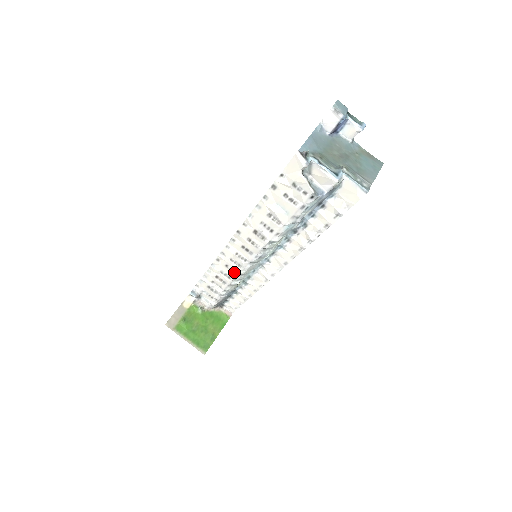
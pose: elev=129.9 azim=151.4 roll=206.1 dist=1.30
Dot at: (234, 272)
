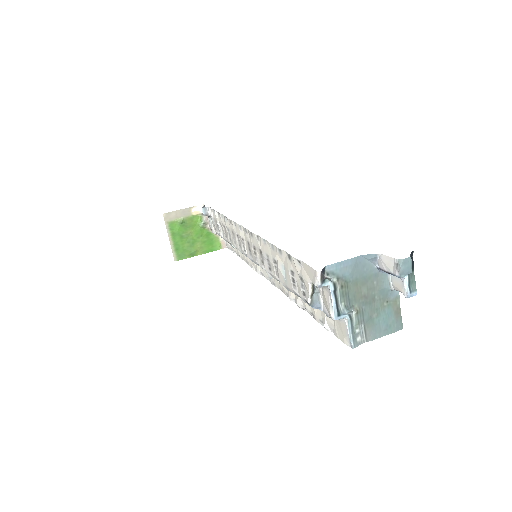
Dot at: (235, 243)
